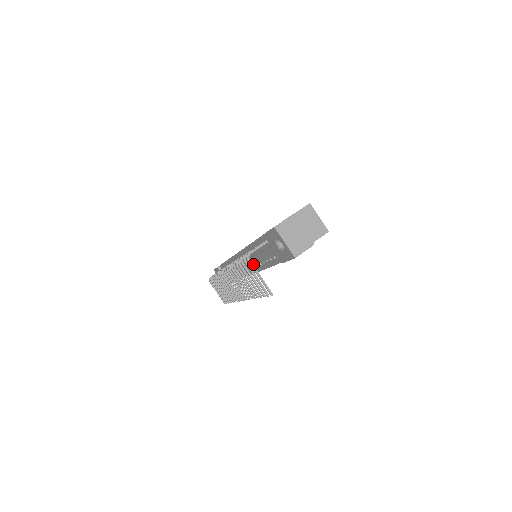
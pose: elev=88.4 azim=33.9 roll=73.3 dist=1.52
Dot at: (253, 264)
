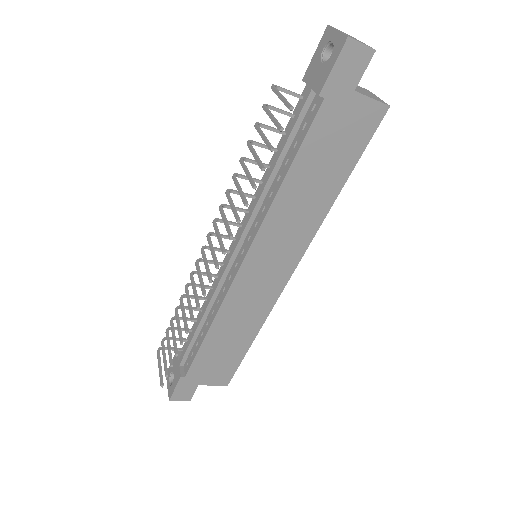
Dot at: (254, 222)
